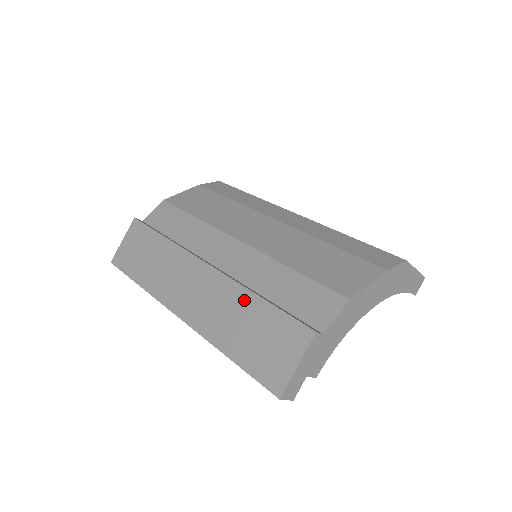
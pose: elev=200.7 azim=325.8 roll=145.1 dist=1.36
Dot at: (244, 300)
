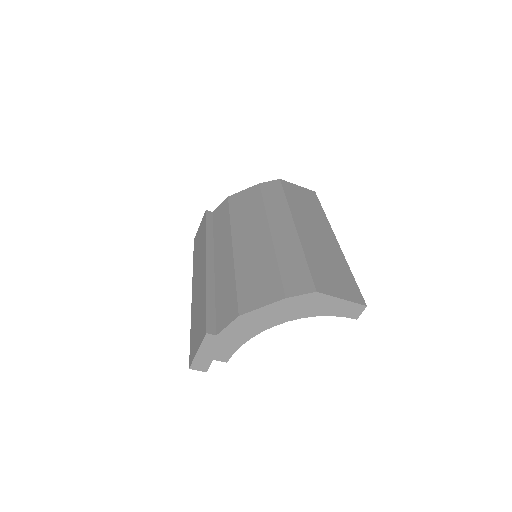
Dot at: (203, 295)
